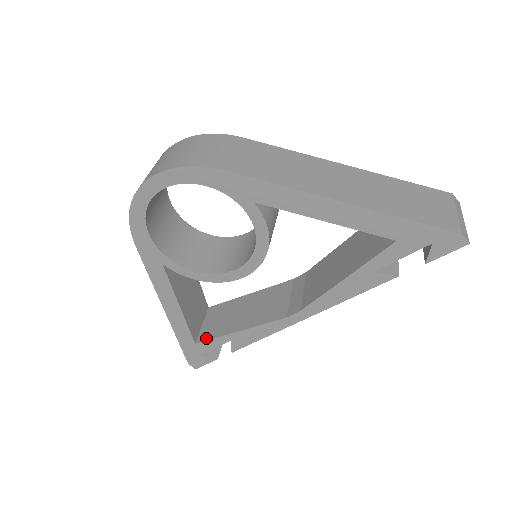
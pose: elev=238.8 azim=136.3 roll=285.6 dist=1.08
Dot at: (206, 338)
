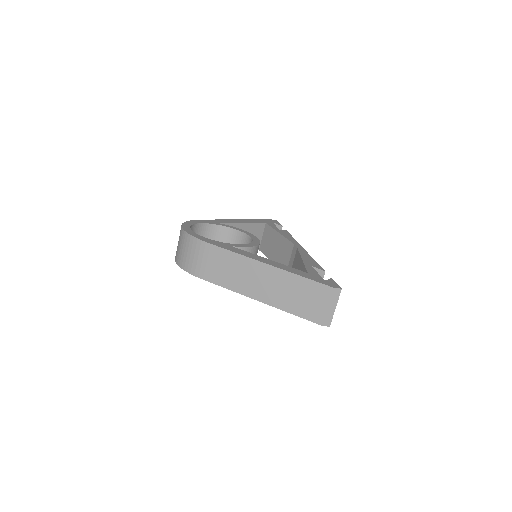
Dot at: (262, 251)
